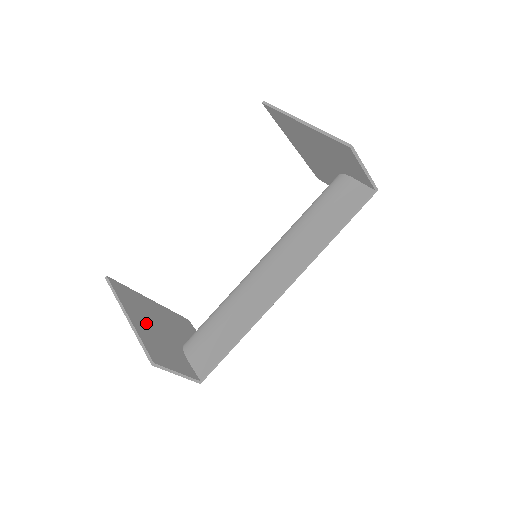
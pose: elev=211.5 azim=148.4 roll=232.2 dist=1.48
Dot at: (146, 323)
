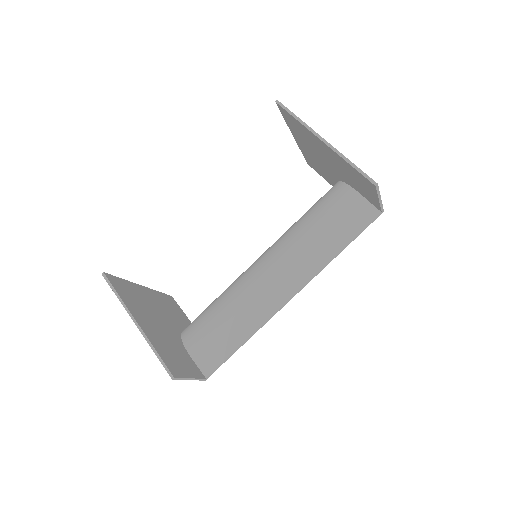
Dot at: (151, 324)
